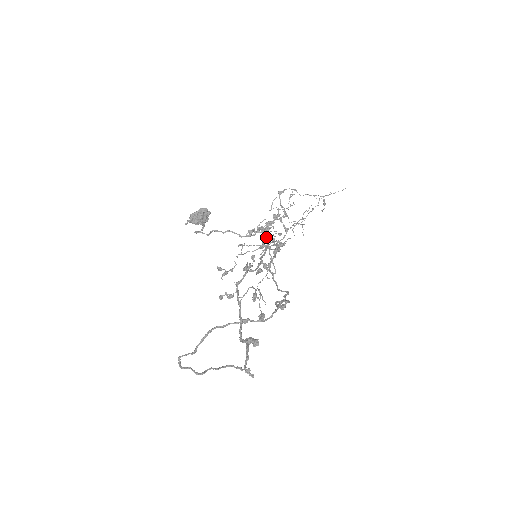
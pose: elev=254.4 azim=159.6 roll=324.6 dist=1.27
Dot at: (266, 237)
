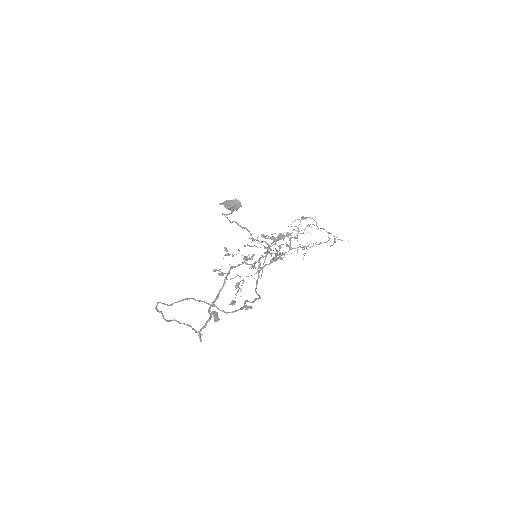
Dot at: (268, 249)
